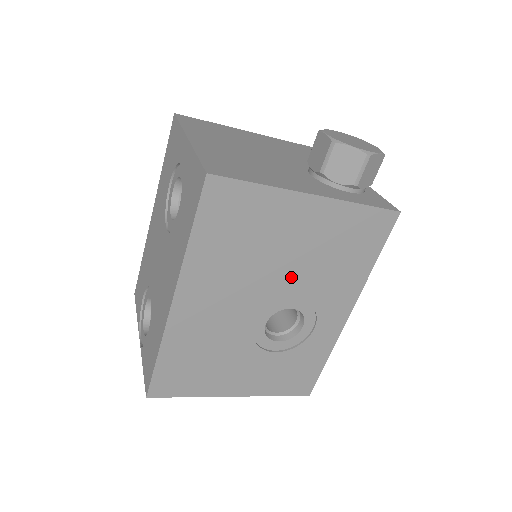
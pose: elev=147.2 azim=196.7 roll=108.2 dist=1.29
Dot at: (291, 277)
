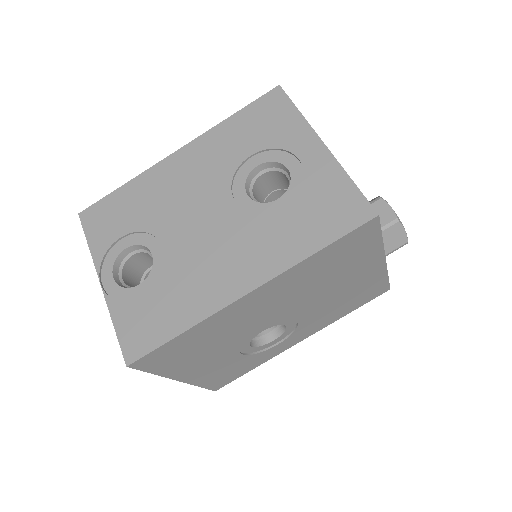
Dot at: (314, 305)
